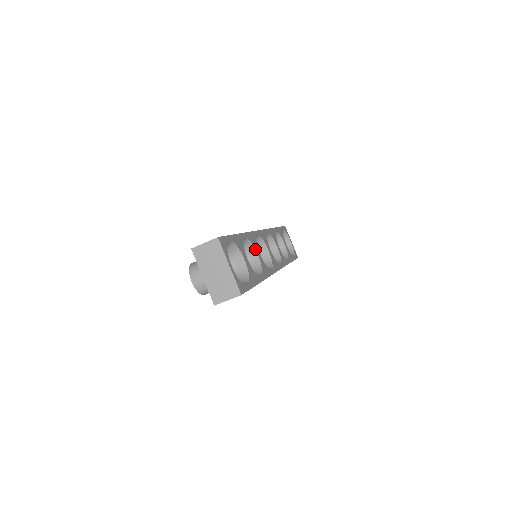
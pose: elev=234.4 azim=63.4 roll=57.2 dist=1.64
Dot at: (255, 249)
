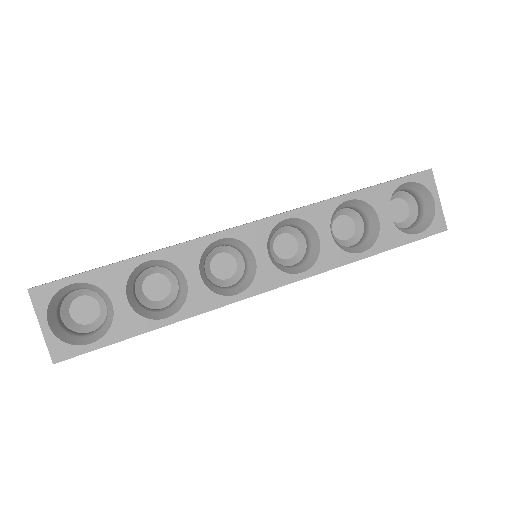
Dot at: (182, 271)
